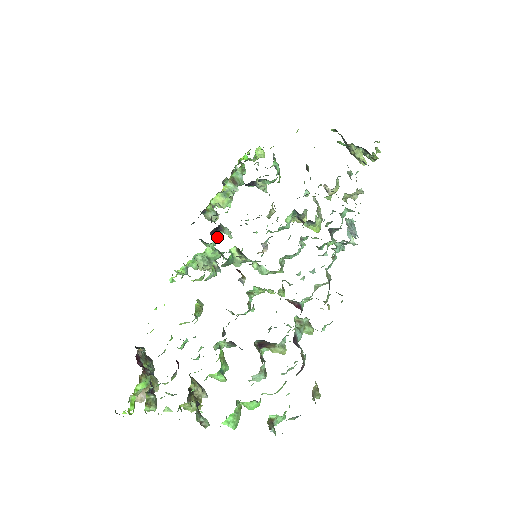
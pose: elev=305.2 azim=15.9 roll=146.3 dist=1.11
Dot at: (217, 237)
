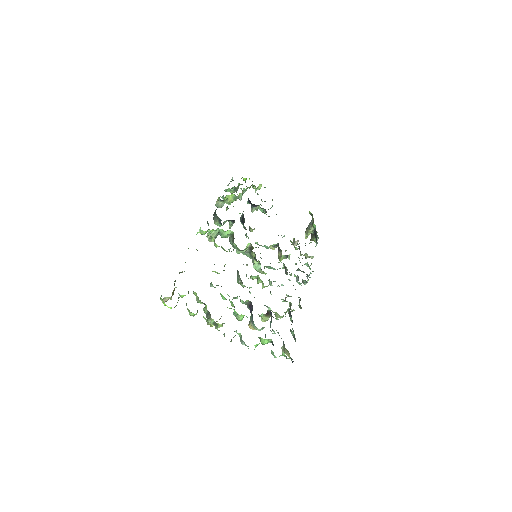
Dot at: occluded
